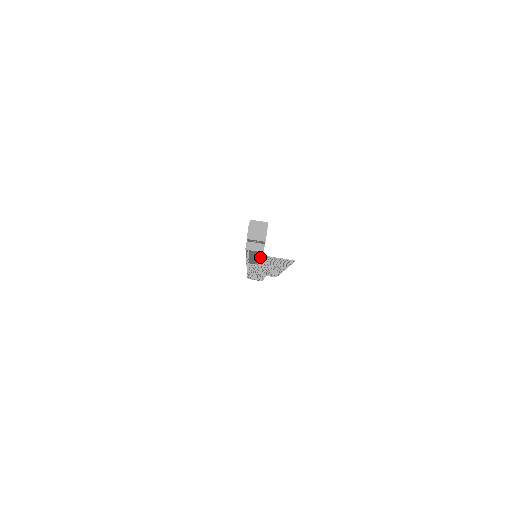
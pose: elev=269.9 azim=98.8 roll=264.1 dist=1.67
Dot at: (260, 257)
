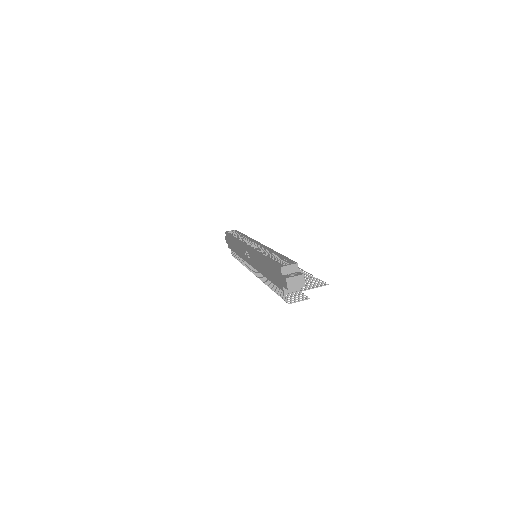
Dot at: occluded
